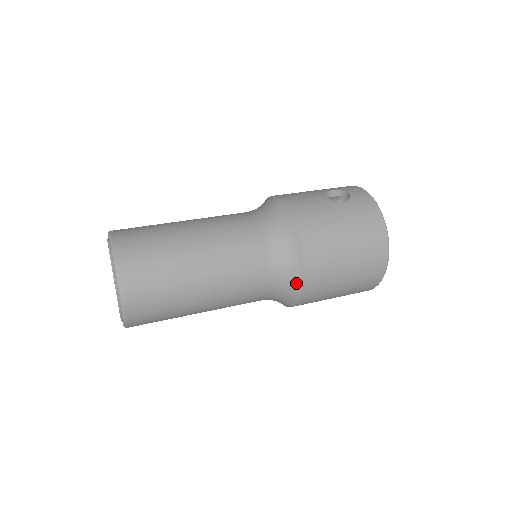
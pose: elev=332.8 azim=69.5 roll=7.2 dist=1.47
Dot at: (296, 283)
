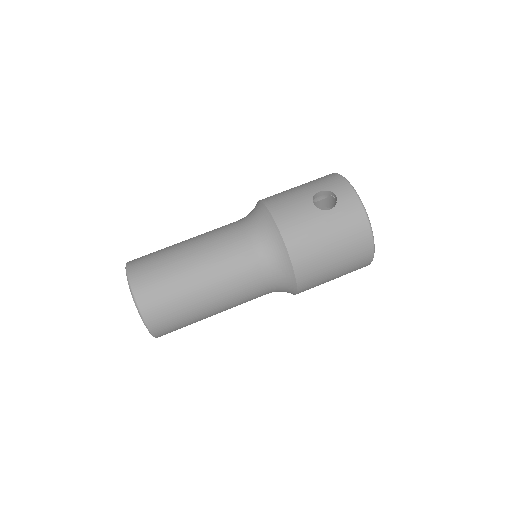
Dot at: (291, 288)
